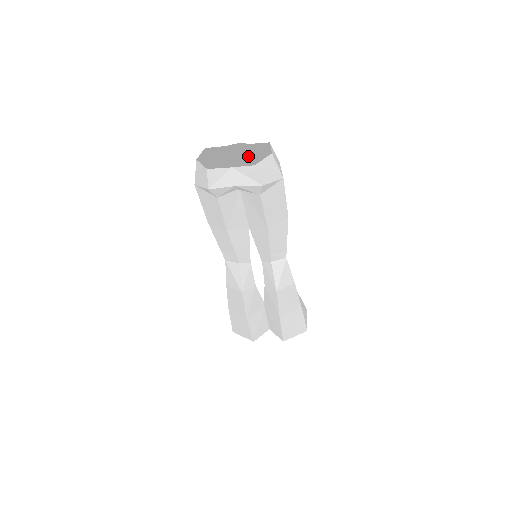
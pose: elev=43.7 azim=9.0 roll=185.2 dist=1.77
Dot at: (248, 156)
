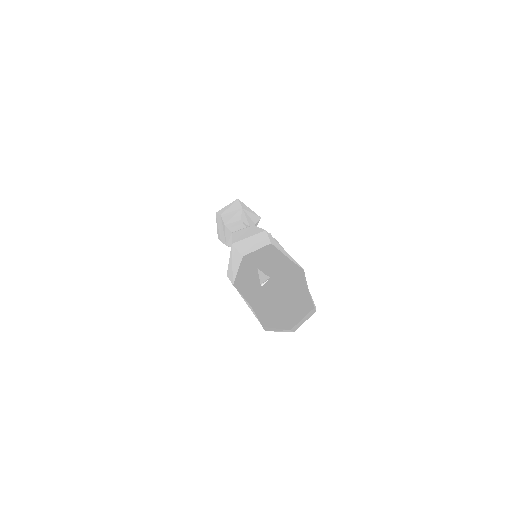
Dot at: (303, 274)
